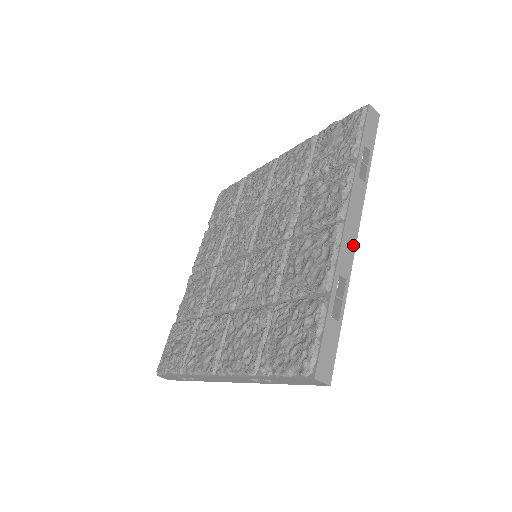
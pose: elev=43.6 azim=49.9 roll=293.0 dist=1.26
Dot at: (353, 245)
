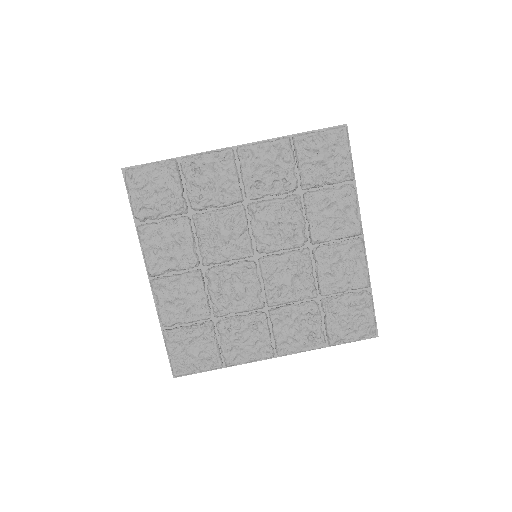
Dot at: occluded
